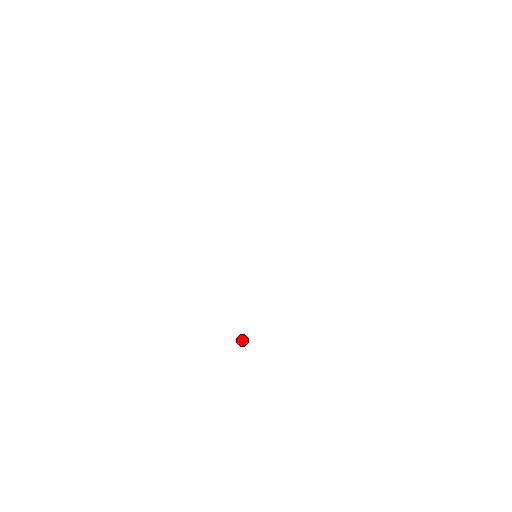
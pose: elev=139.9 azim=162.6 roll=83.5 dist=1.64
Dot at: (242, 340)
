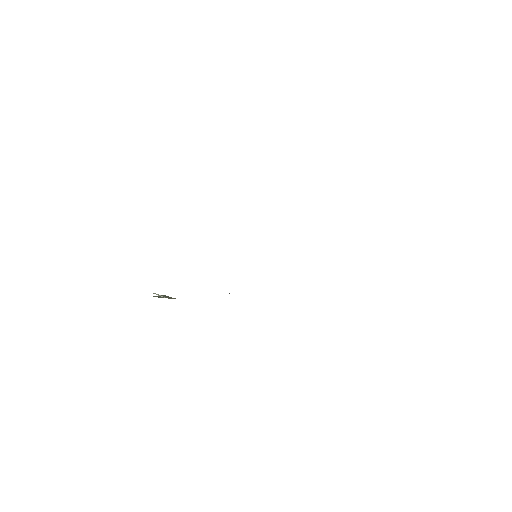
Dot at: (164, 295)
